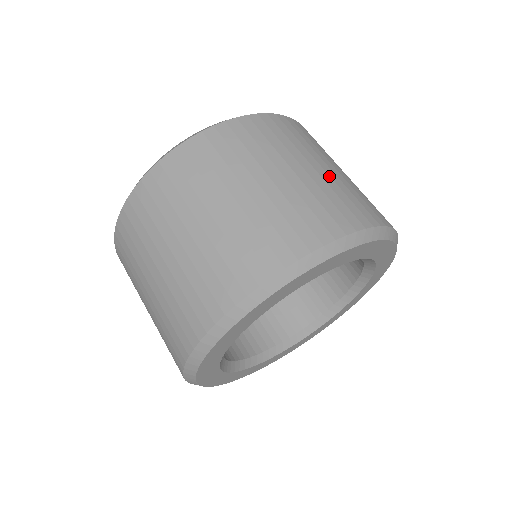
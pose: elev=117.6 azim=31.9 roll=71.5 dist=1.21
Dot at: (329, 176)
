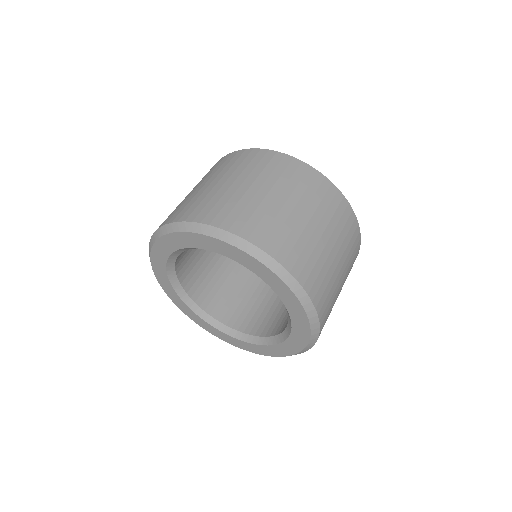
Dot at: (262, 200)
